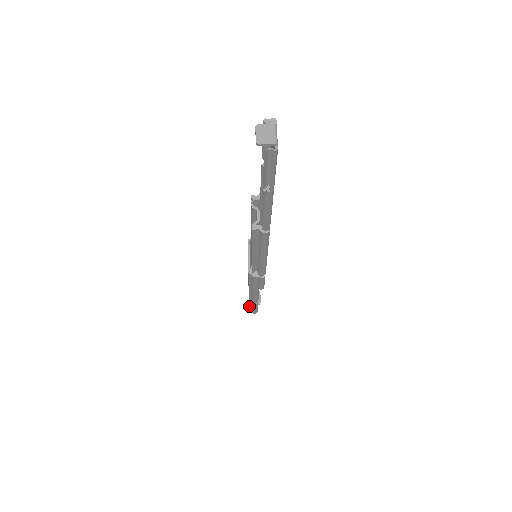
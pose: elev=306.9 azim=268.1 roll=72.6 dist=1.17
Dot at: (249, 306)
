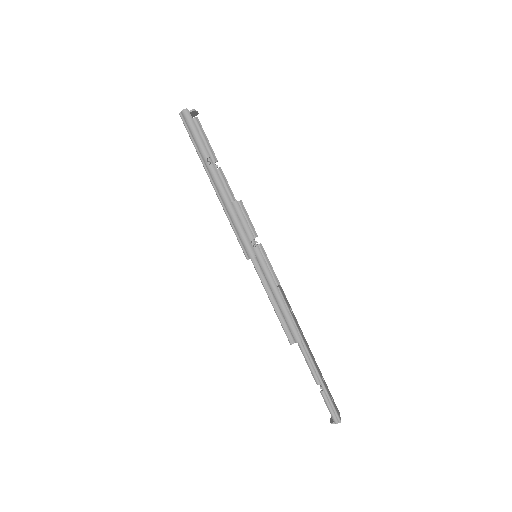
Dot at: occluded
